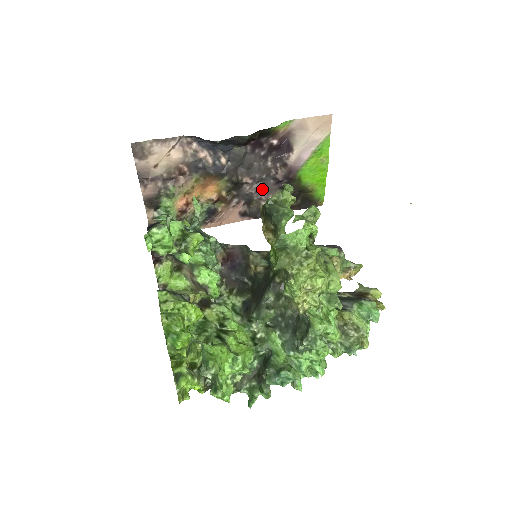
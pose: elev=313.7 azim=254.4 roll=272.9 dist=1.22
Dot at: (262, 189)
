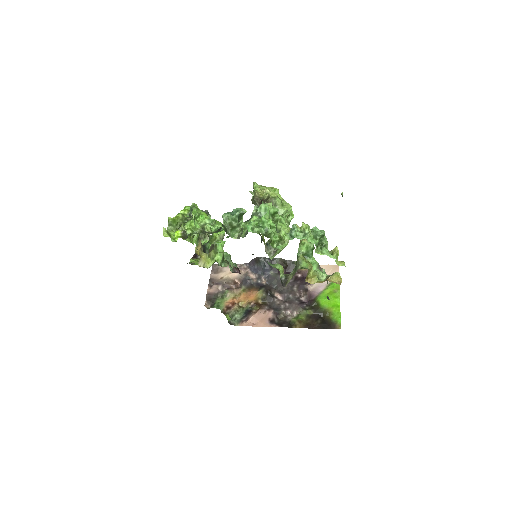
Dot at: (289, 305)
